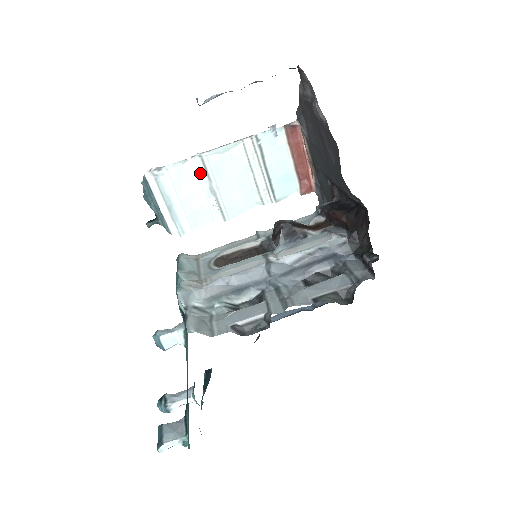
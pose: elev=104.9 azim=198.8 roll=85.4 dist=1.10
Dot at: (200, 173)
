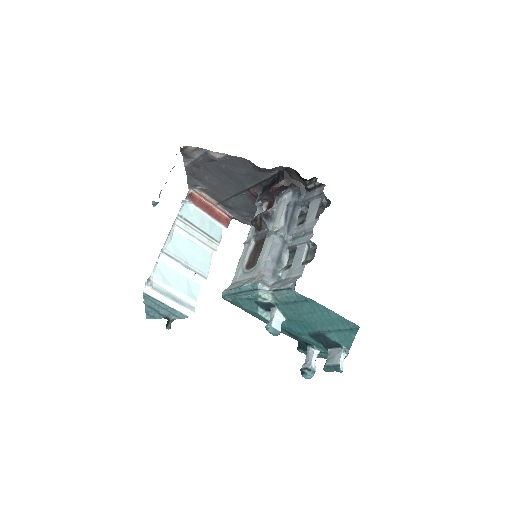
Dot at: (170, 263)
